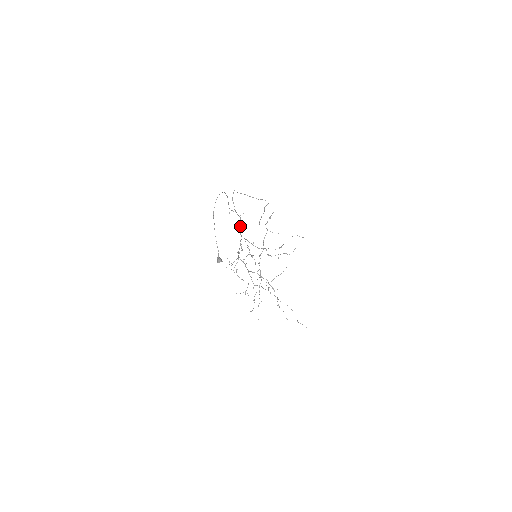
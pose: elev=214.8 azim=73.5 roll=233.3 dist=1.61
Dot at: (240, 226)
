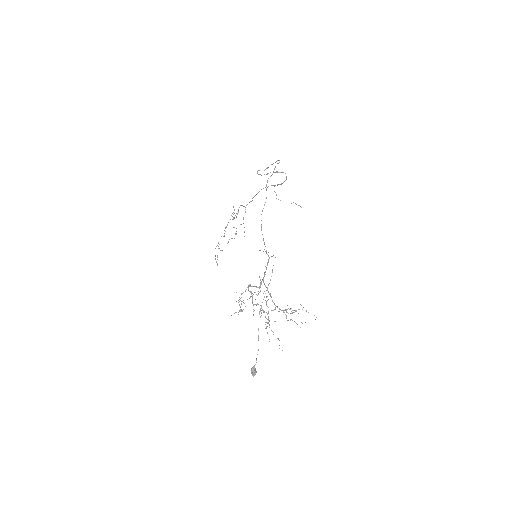
Dot at: (266, 269)
